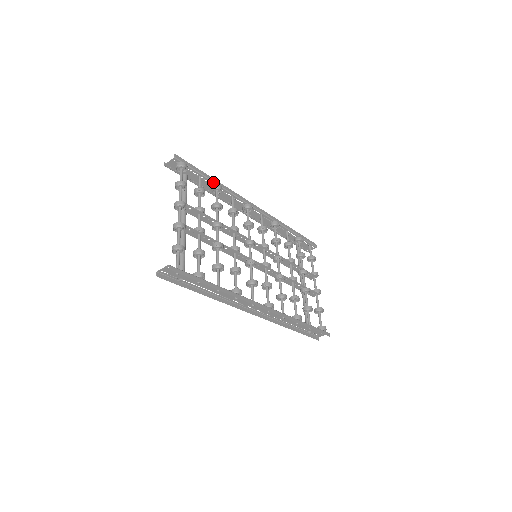
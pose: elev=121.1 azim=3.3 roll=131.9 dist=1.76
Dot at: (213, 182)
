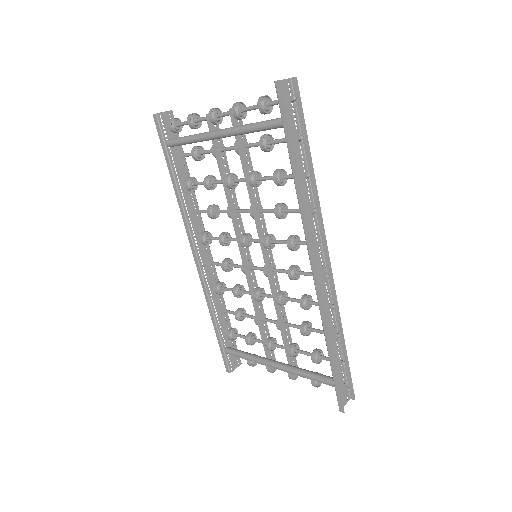
Dot at: (189, 174)
